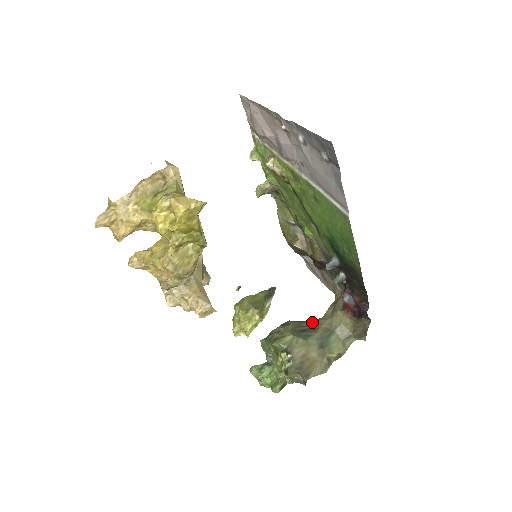
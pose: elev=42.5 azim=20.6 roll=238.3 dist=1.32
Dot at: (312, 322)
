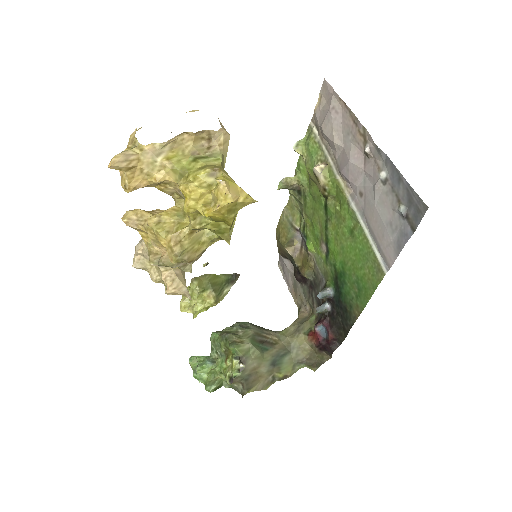
Dot at: (271, 334)
